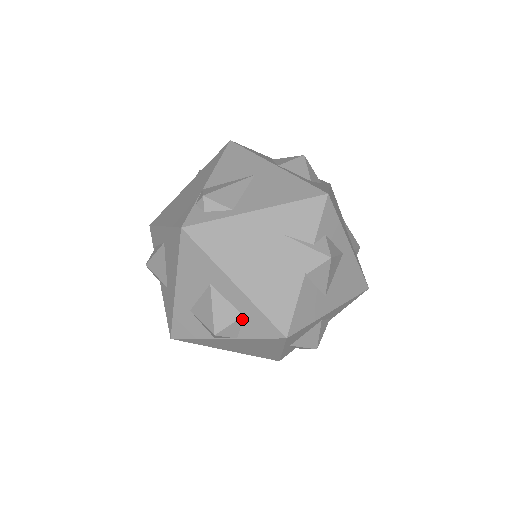
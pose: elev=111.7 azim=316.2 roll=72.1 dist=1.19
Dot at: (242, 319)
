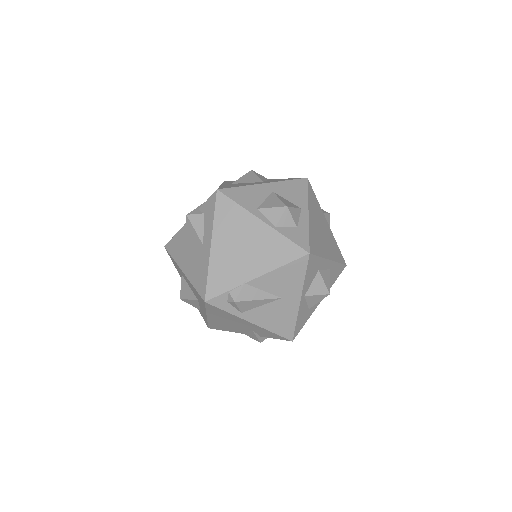
Dot at: (199, 308)
